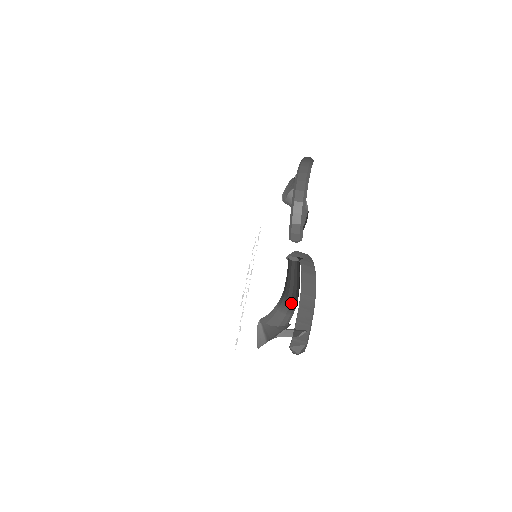
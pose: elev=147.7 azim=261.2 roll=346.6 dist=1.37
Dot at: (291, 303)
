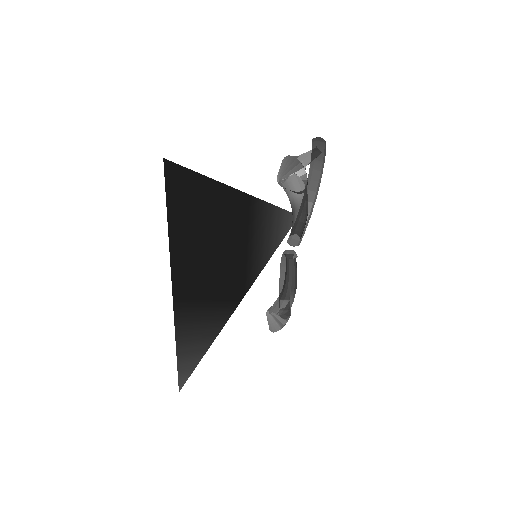
Dot at: occluded
